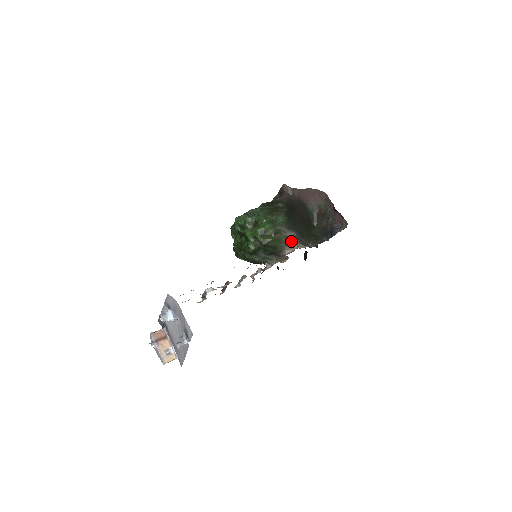
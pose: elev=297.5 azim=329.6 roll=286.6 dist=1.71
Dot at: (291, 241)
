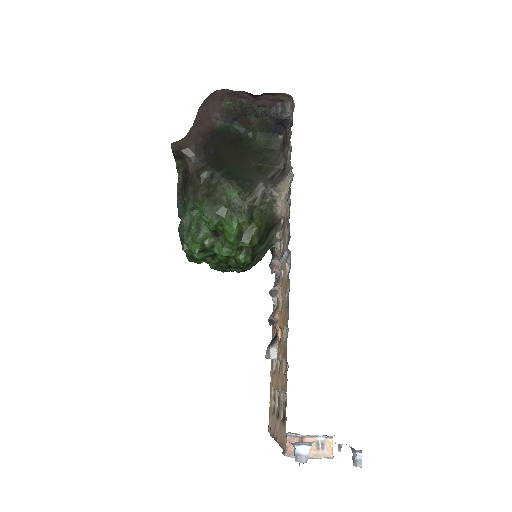
Dot at: (269, 198)
